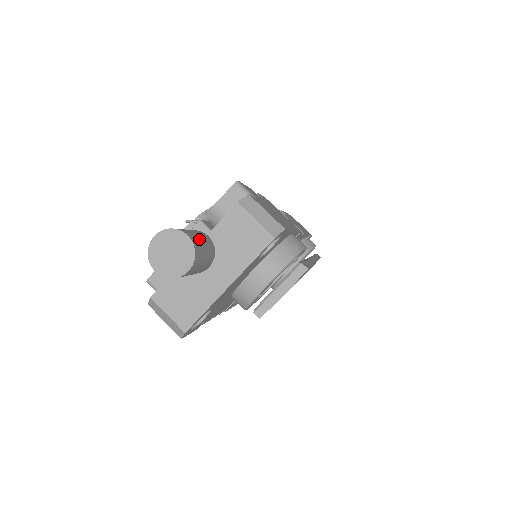
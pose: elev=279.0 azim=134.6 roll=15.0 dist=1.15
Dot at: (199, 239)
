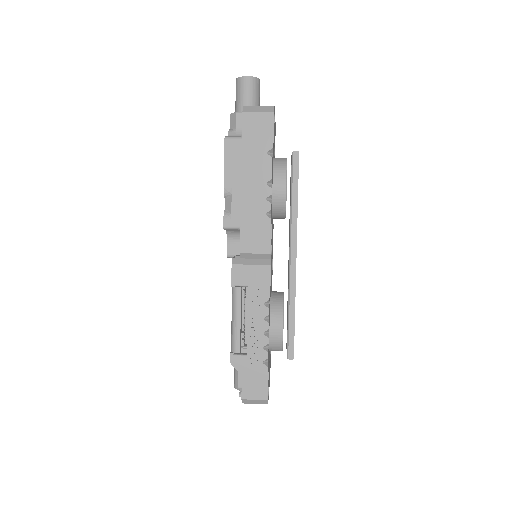
Dot at: occluded
